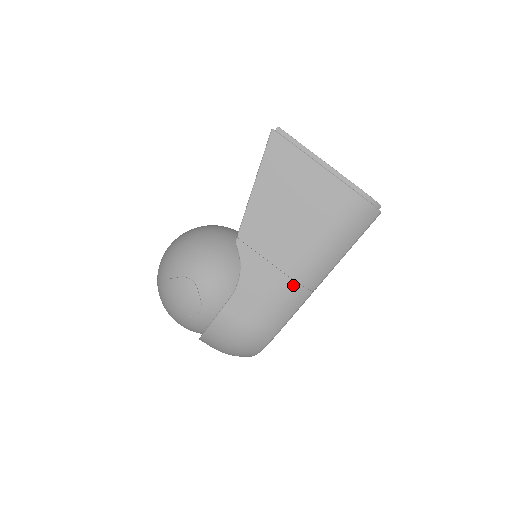
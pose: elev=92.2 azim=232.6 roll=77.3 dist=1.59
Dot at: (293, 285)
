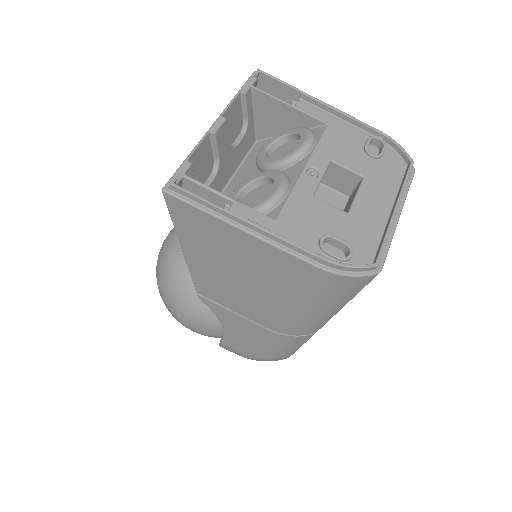
Dot at: (283, 337)
